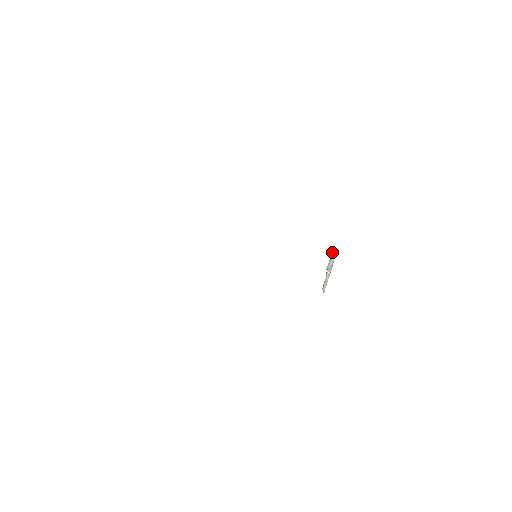
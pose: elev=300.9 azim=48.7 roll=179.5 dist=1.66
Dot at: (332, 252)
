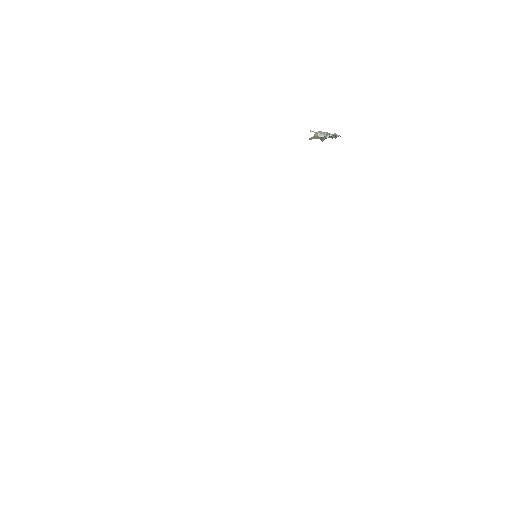
Dot at: (311, 139)
